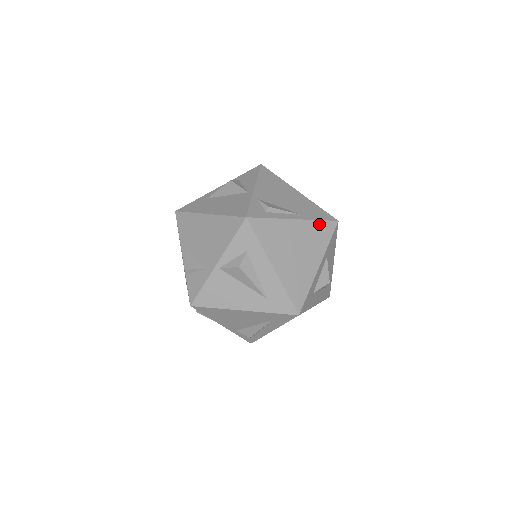
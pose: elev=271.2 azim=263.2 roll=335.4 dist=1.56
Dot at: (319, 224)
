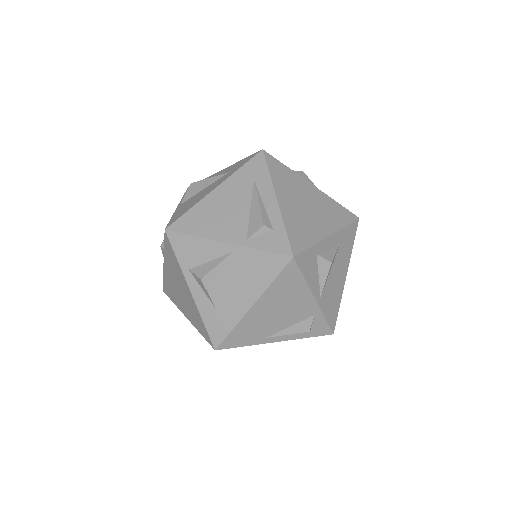
Dot at: occluded
